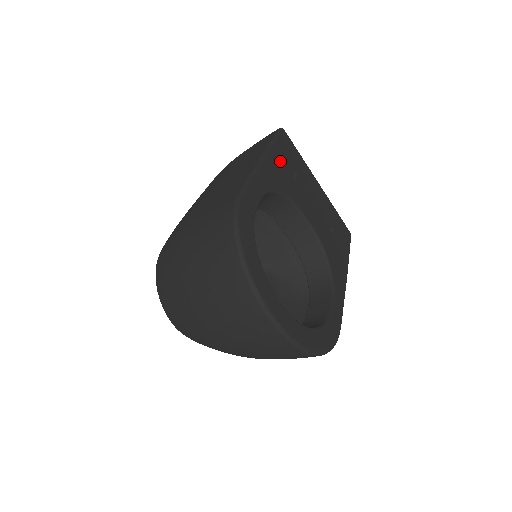
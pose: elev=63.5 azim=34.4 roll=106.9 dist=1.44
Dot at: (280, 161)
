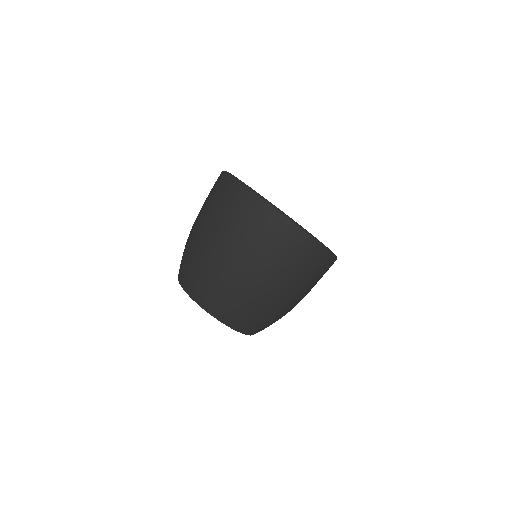
Dot at: occluded
